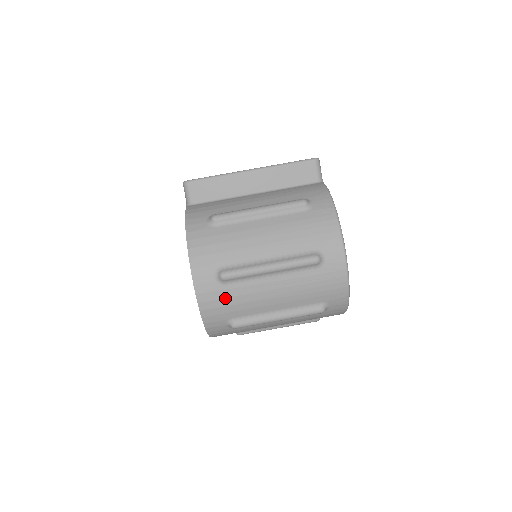
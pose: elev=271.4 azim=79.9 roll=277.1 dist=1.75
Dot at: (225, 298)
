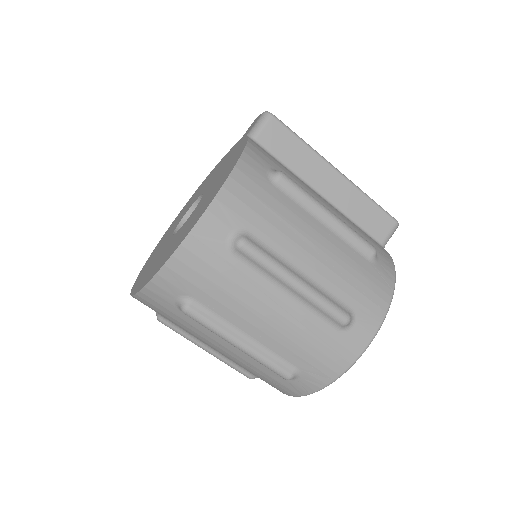
Dot at: (215, 269)
